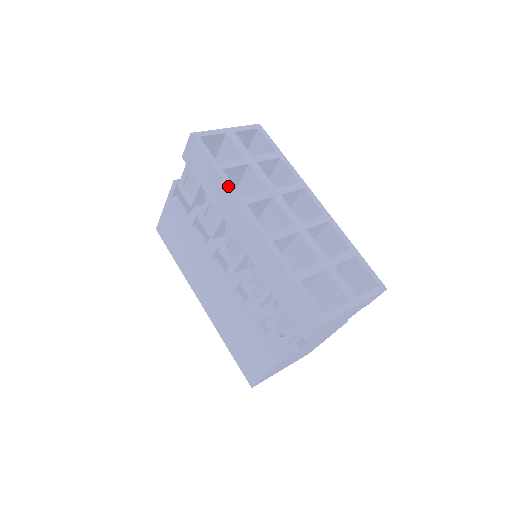
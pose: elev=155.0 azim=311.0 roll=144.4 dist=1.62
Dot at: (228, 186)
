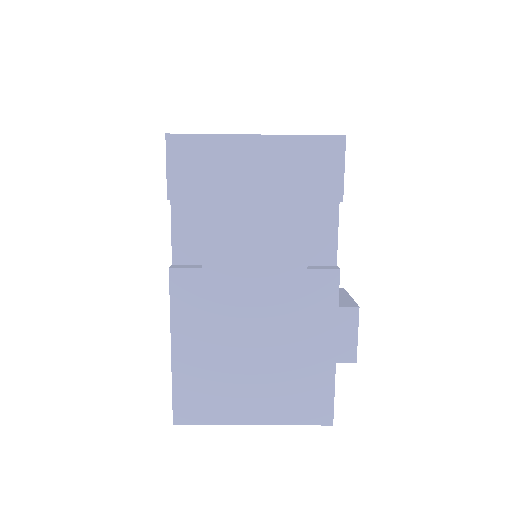
Dot at: occluded
